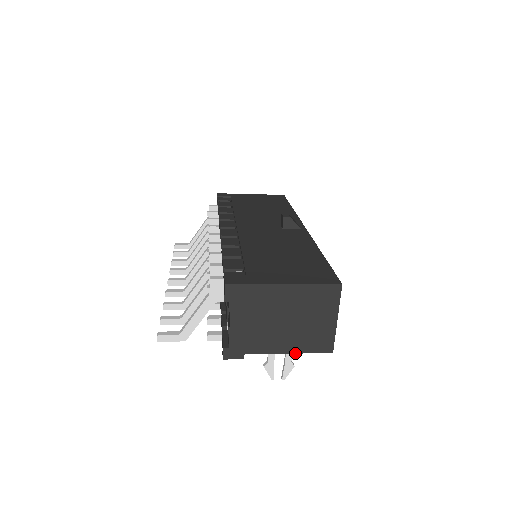
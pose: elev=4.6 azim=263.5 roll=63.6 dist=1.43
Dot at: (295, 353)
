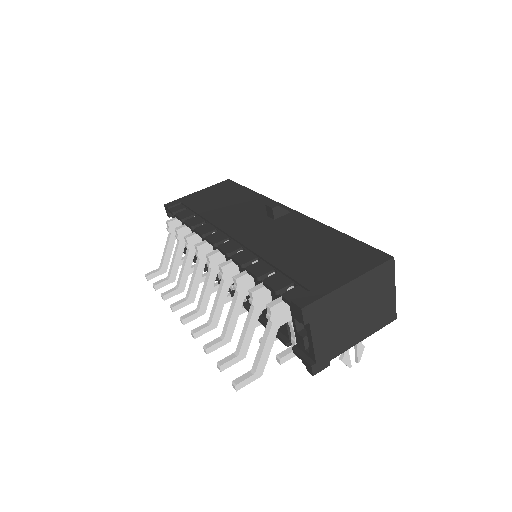
Dot at: occluded
